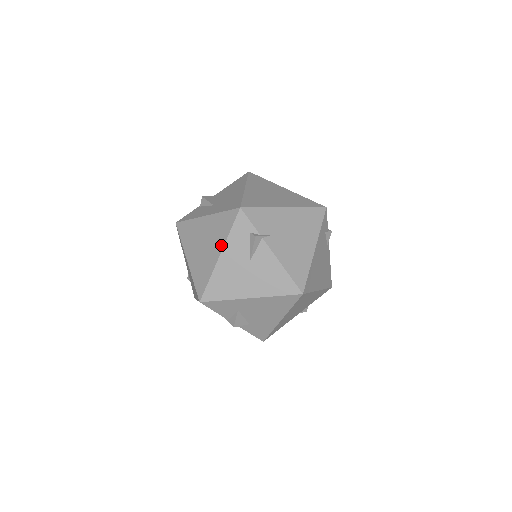
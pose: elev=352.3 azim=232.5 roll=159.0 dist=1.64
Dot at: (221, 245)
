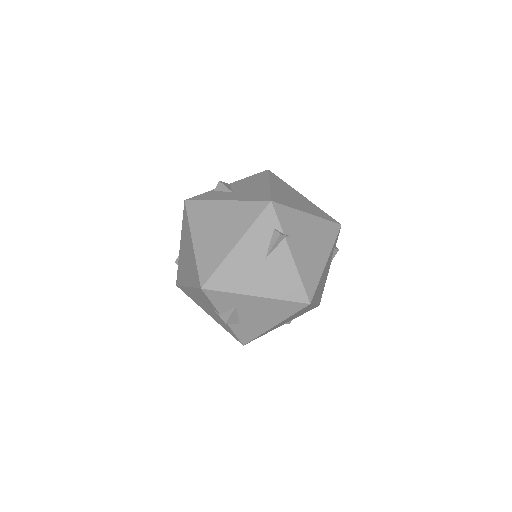
Dot at: (240, 234)
